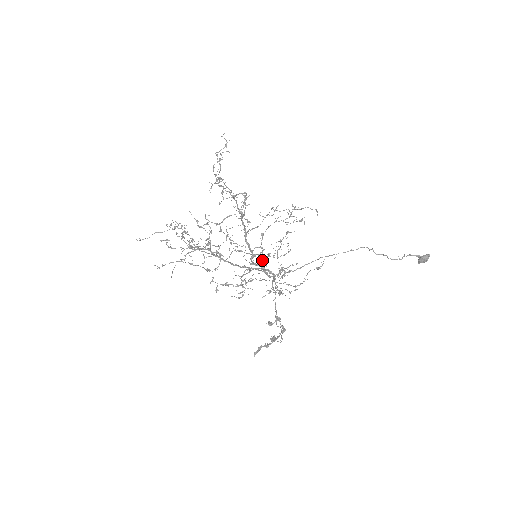
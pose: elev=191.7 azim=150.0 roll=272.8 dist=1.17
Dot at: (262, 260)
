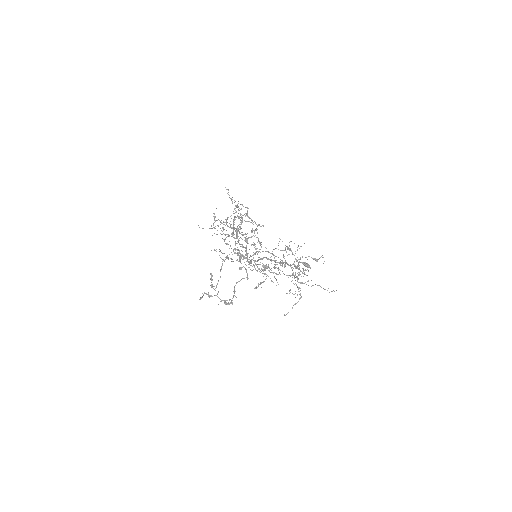
Dot at: (260, 283)
